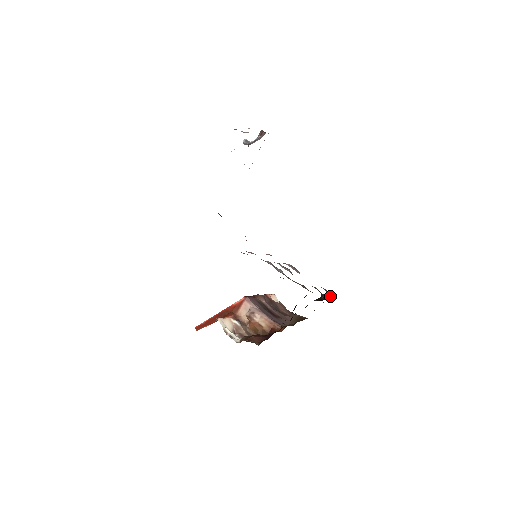
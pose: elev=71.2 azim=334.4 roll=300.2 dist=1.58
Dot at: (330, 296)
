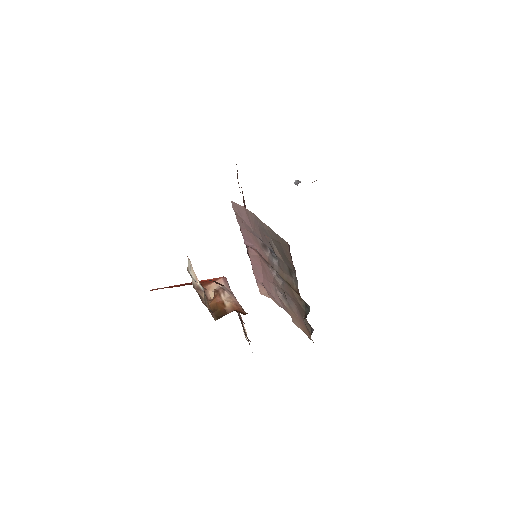
Dot at: (312, 332)
